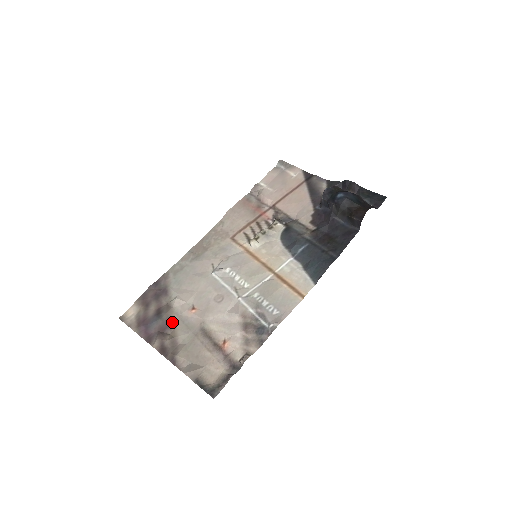
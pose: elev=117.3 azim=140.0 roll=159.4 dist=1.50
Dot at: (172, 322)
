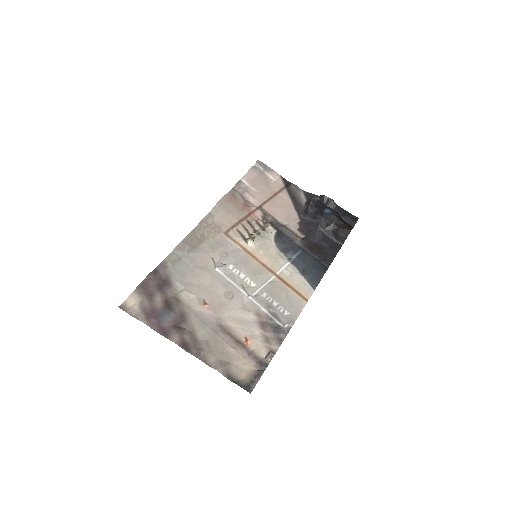
Dot at: (186, 316)
